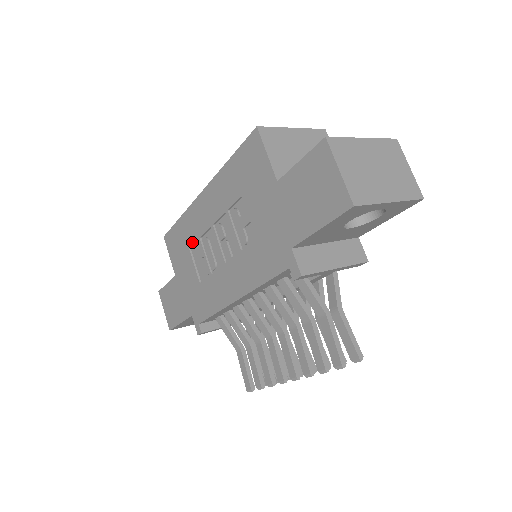
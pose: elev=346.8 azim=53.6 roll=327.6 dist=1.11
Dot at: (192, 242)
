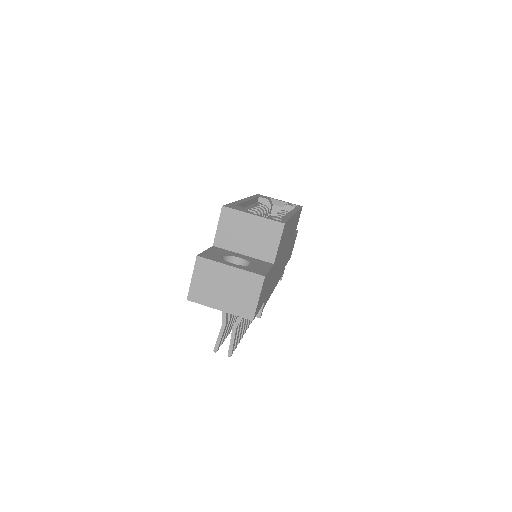
Dot at: occluded
